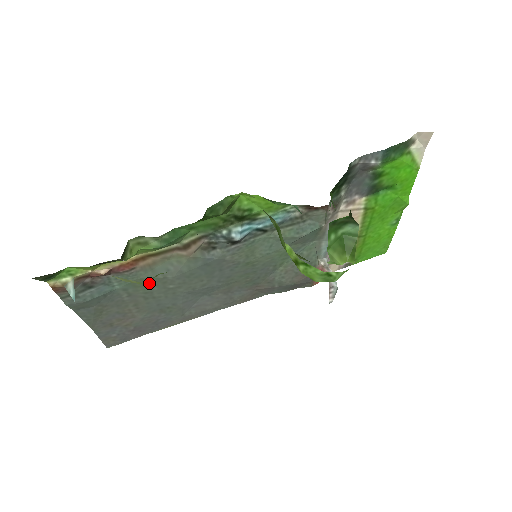
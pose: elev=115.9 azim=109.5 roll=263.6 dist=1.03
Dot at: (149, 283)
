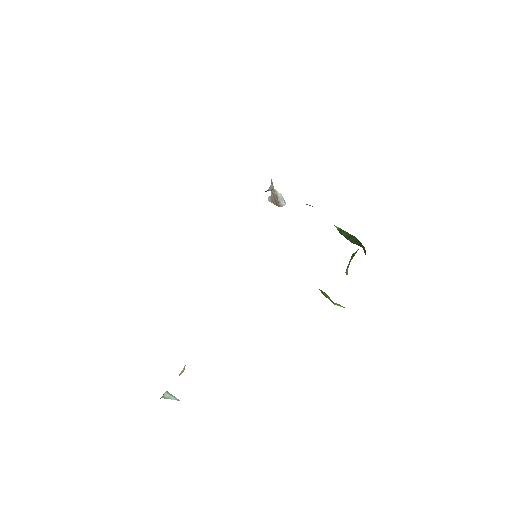
Dot at: occluded
